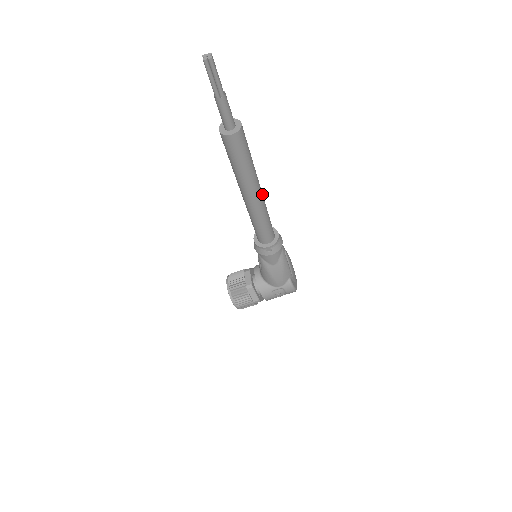
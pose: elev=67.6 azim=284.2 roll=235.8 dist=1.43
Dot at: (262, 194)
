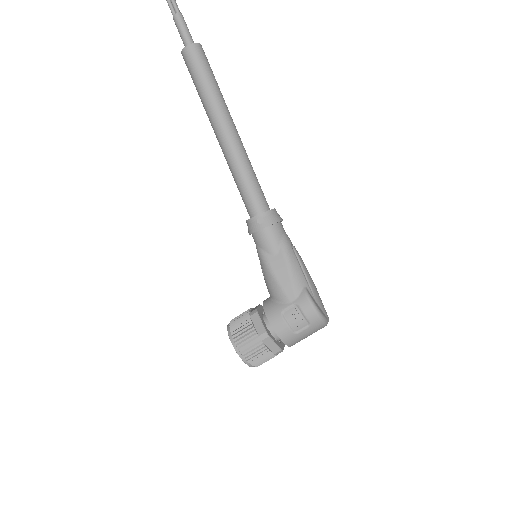
Dot at: (239, 136)
